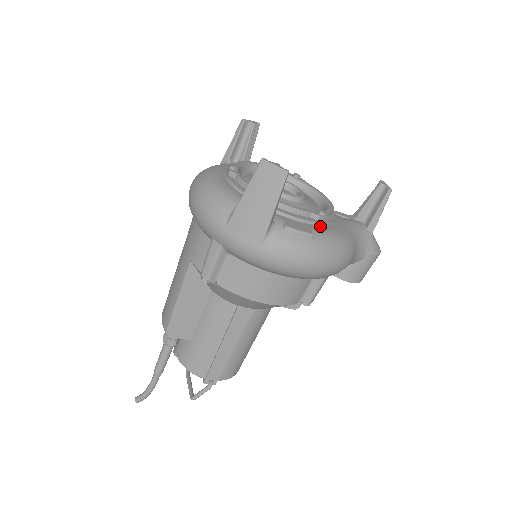
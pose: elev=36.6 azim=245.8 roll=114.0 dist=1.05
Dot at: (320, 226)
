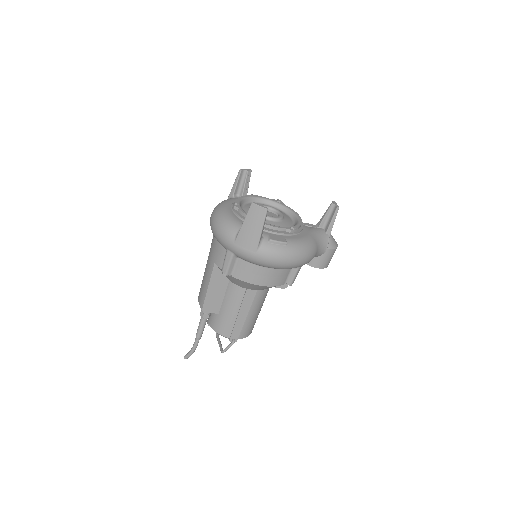
Dot at: (292, 236)
